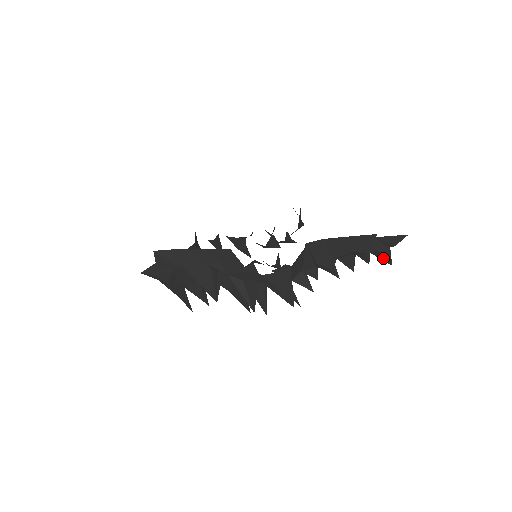
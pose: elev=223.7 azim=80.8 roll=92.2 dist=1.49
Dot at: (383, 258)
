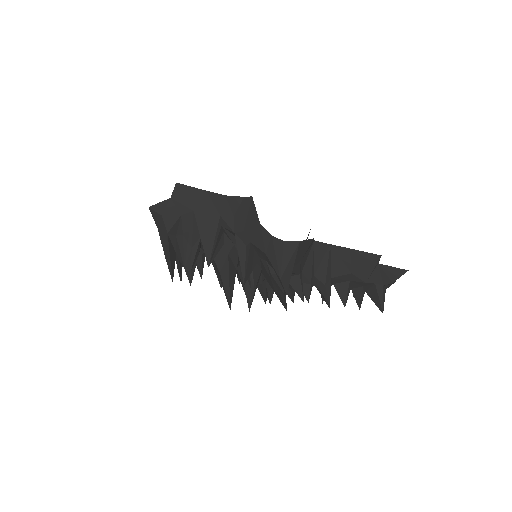
Dot at: (377, 300)
